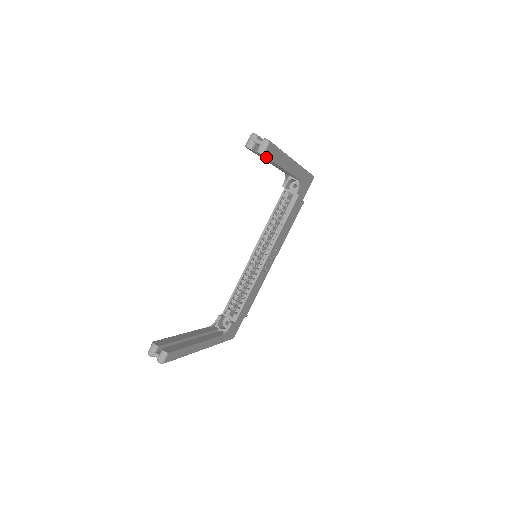
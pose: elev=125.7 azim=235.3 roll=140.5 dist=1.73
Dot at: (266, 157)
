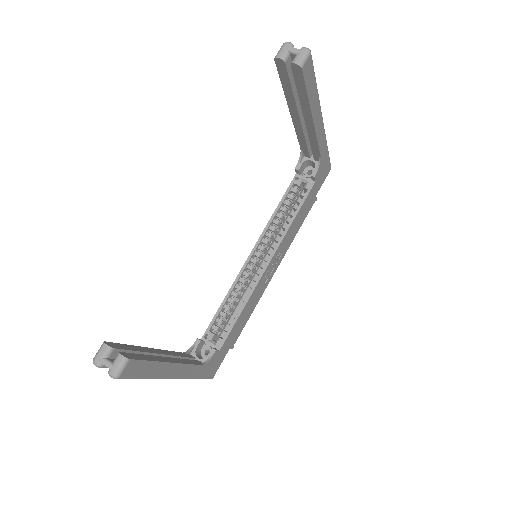
Dot at: (303, 75)
